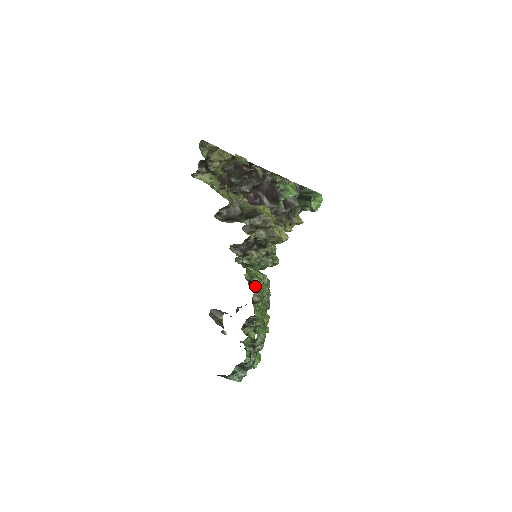
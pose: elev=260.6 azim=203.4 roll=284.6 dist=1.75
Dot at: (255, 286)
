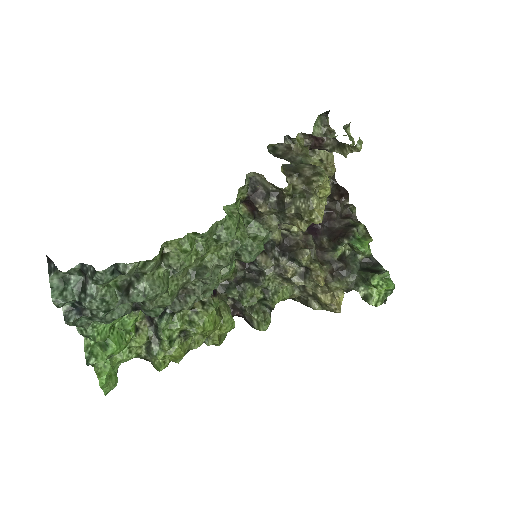
Dot at: (226, 211)
